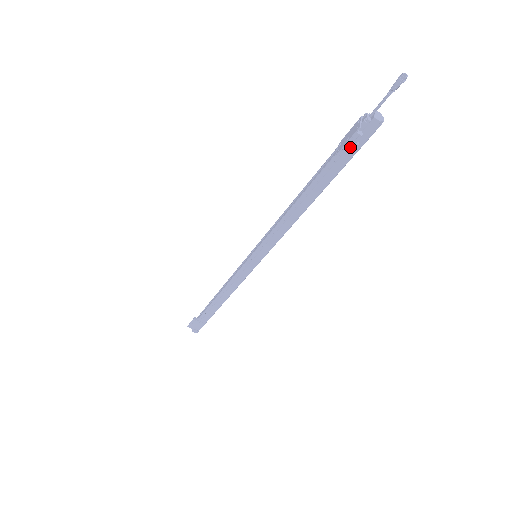
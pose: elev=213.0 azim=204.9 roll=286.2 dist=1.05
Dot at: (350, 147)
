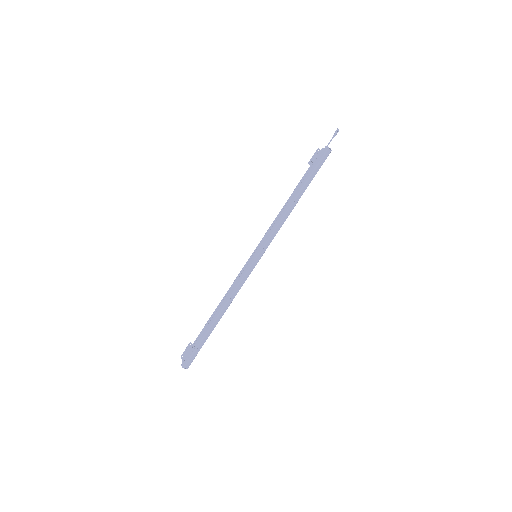
Dot at: (314, 159)
